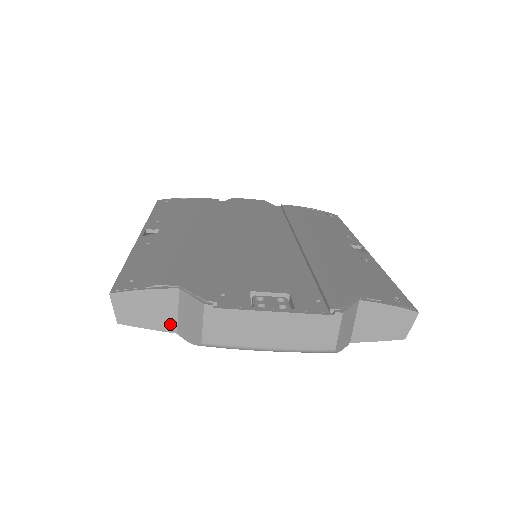
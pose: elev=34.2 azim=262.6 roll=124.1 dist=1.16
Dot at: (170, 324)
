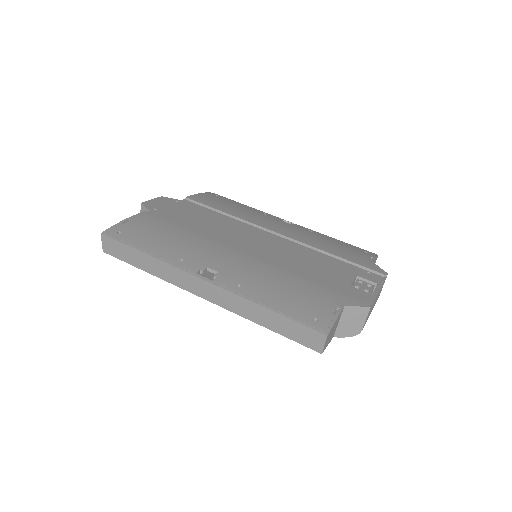
Dot at: (334, 333)
